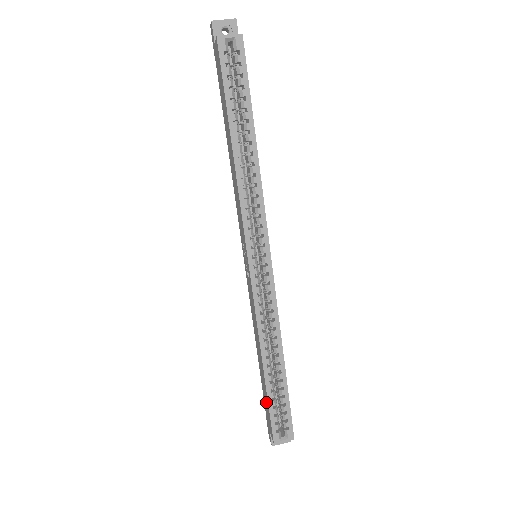
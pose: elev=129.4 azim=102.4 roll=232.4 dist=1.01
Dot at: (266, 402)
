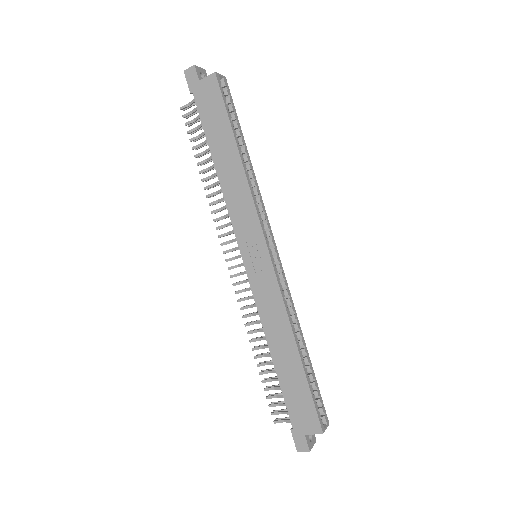
Dot at: (300, 397)
